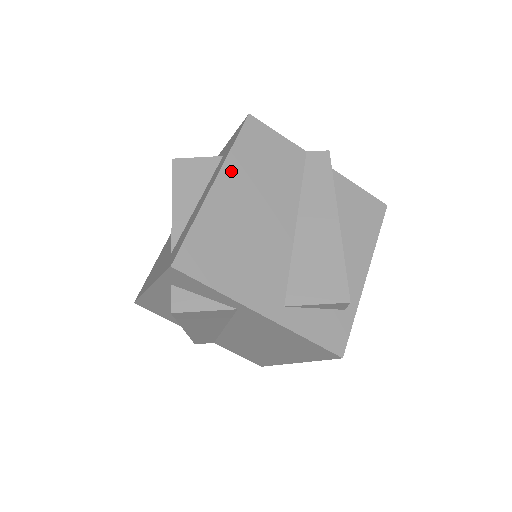
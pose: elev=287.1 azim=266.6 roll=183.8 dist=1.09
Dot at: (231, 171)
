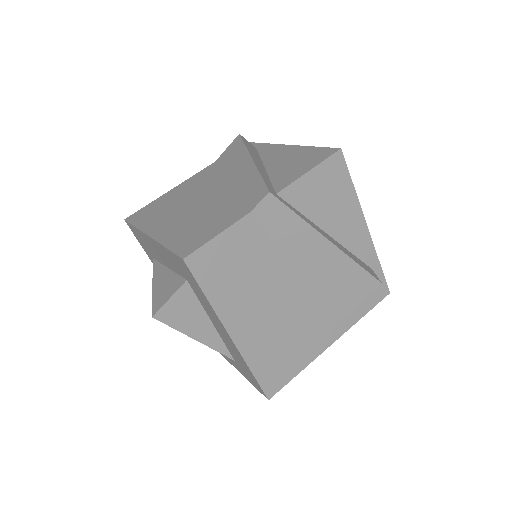
Dot at: (229, 314)
